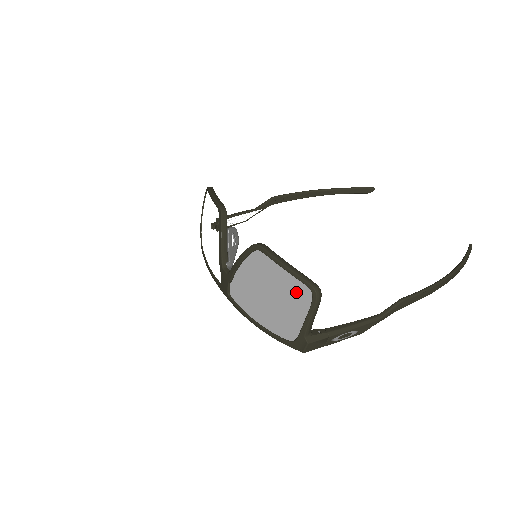
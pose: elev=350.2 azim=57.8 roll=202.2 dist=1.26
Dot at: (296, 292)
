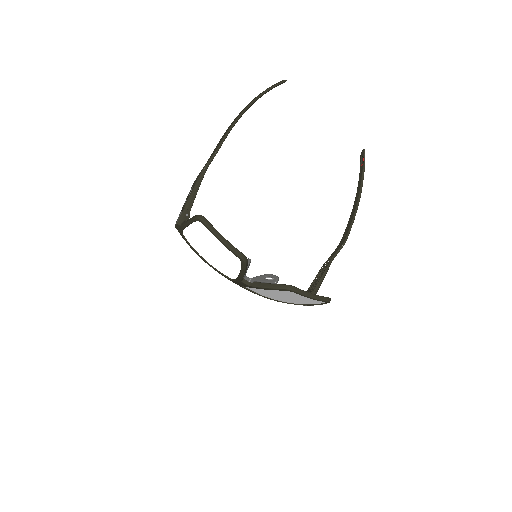
Dot at: (315, 302)
